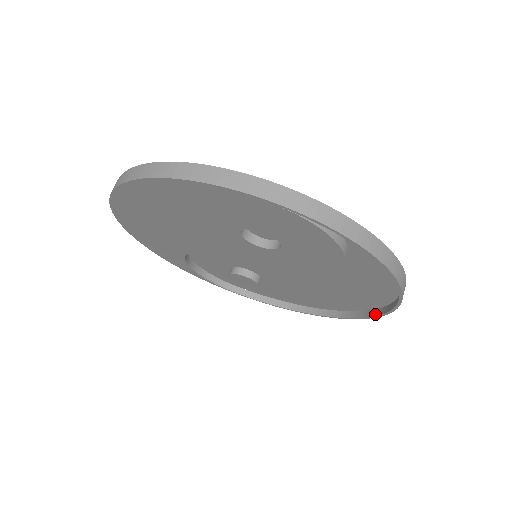
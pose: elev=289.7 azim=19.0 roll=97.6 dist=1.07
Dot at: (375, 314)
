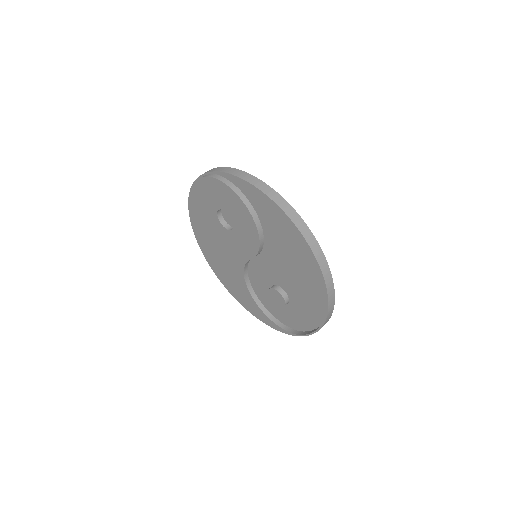
Dot at: (314, 255)
